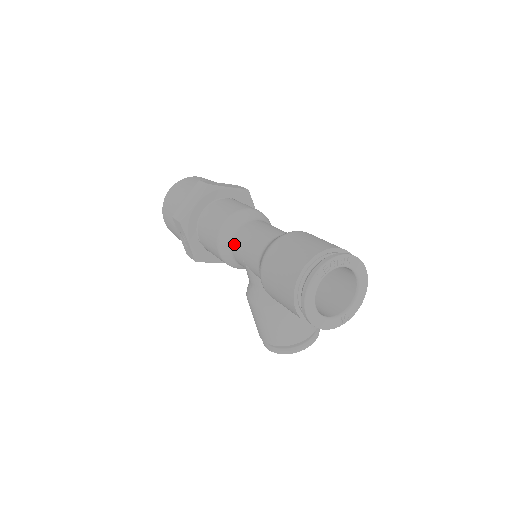
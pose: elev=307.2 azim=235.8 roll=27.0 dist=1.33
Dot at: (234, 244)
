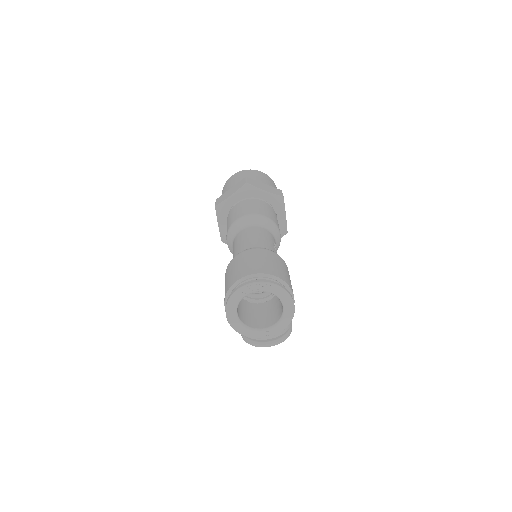
Dot at: (234, 240)
